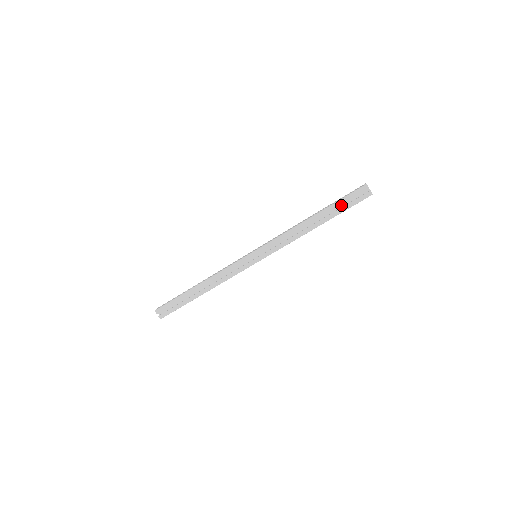
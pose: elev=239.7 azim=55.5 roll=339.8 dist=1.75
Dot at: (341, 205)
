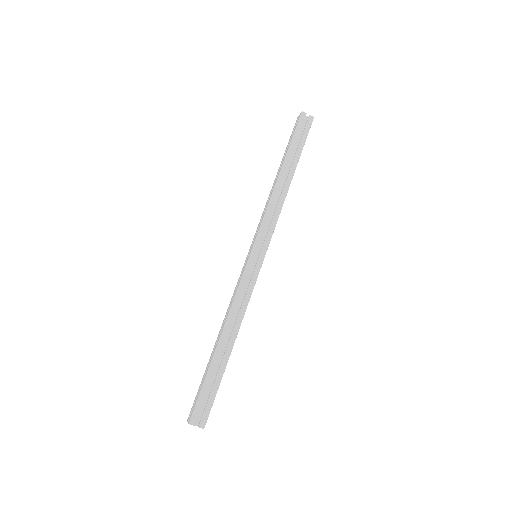
Dot at: (295, 146)
